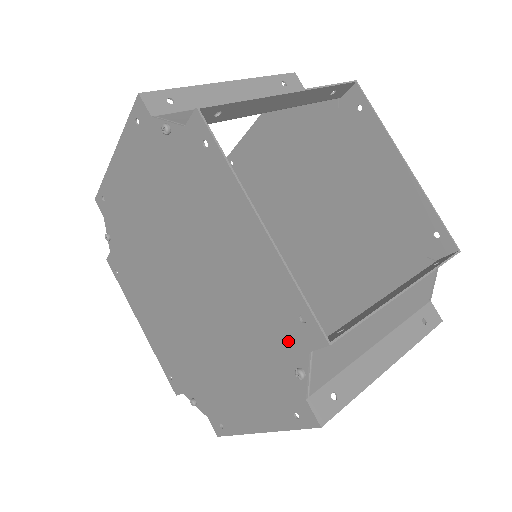
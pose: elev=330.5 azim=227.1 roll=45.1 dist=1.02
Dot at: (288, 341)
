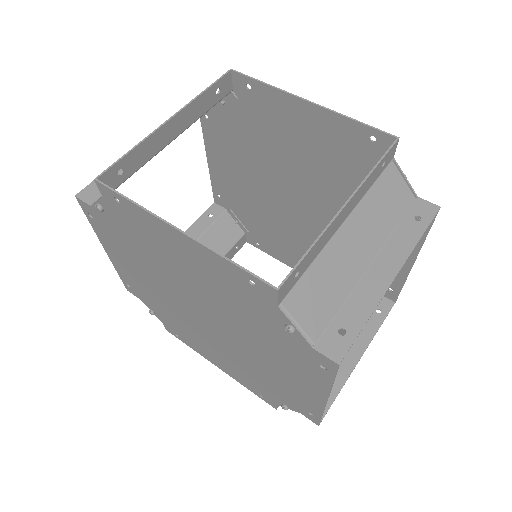
Dot at: (289, 402)
